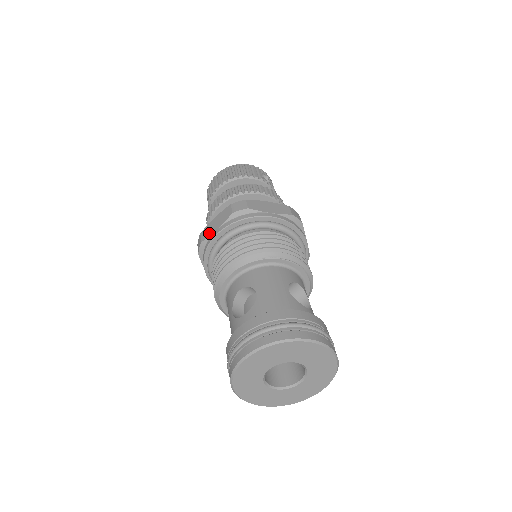
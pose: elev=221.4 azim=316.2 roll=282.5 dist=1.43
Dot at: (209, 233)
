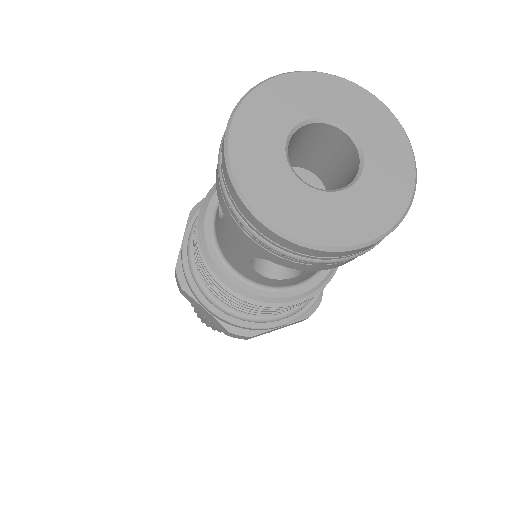
Dot at: (179, 253)
